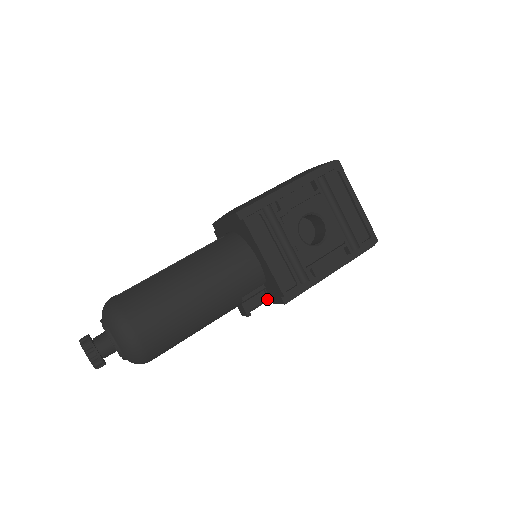
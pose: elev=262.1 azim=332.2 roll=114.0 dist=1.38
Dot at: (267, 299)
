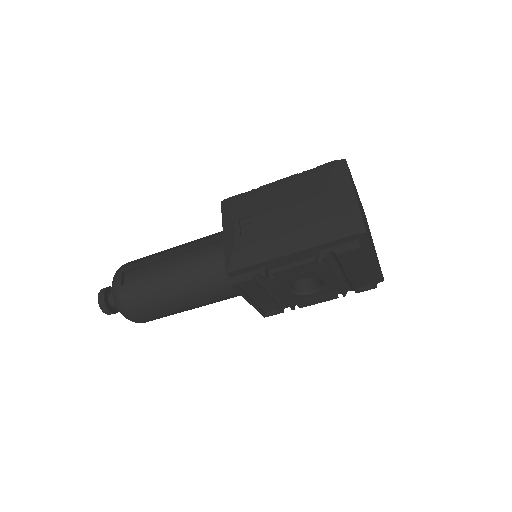
Dot at: occluded
